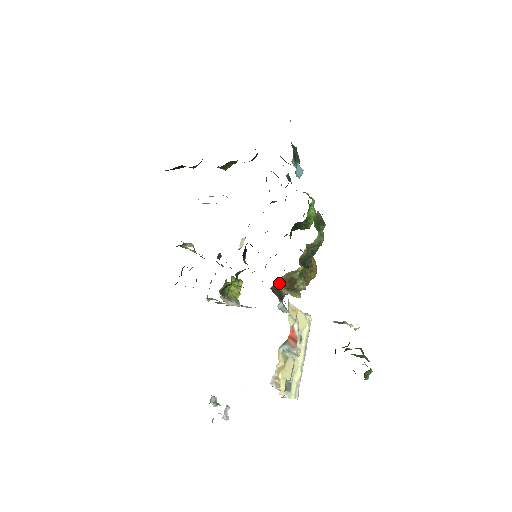
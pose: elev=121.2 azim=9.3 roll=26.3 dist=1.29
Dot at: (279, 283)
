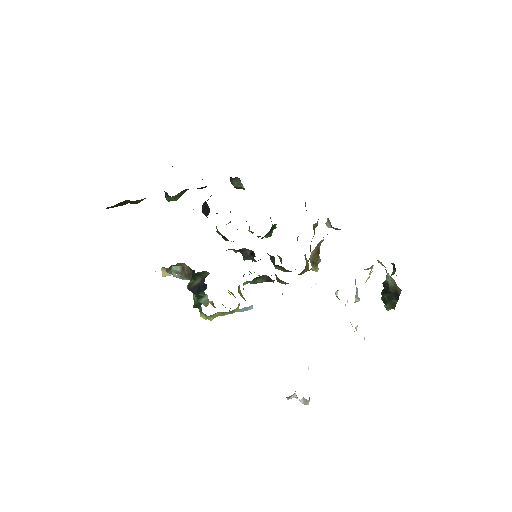
Dot at: (311, 256)
